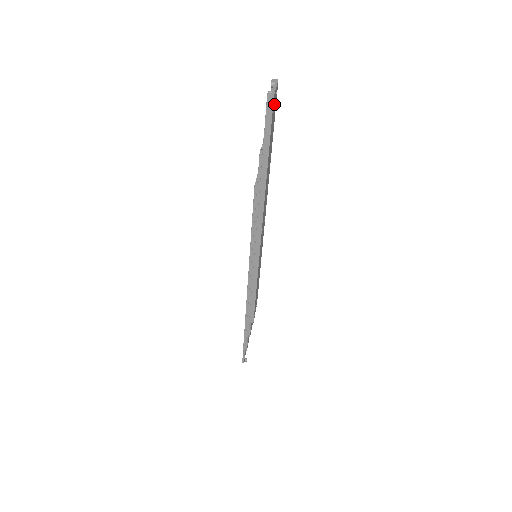
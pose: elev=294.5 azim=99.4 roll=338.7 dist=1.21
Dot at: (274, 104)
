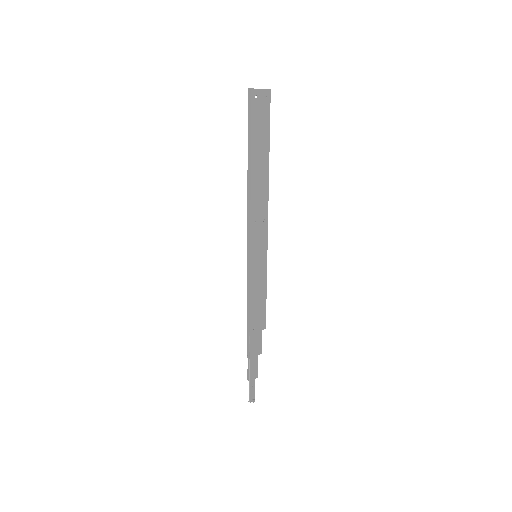
Dot at: (259, 102)
